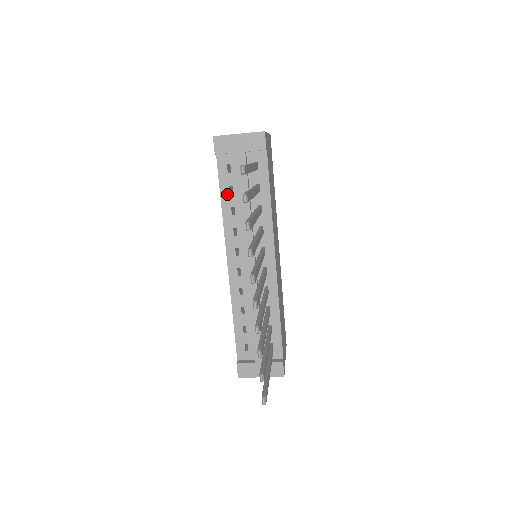
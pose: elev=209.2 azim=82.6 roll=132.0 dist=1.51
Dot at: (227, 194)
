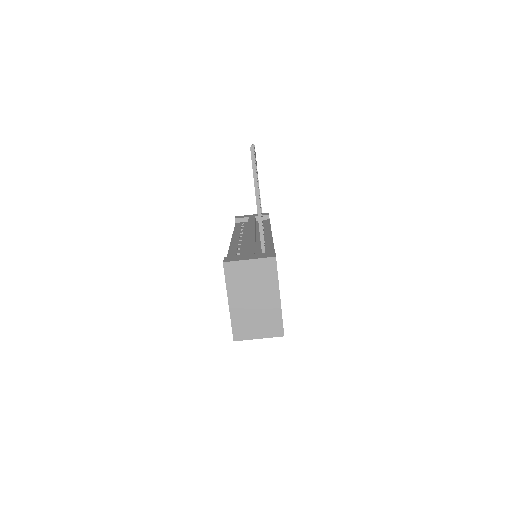
Dot at: (239, 228)
